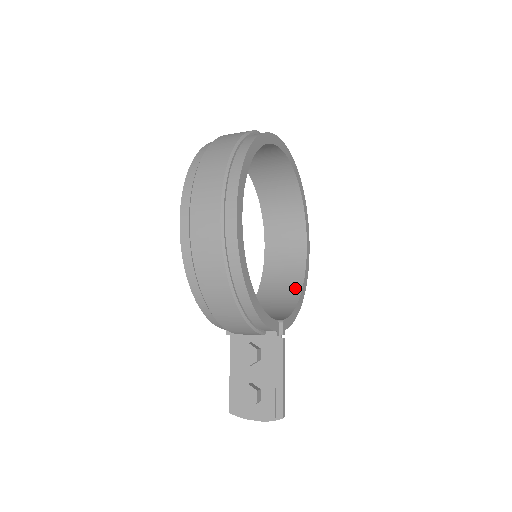
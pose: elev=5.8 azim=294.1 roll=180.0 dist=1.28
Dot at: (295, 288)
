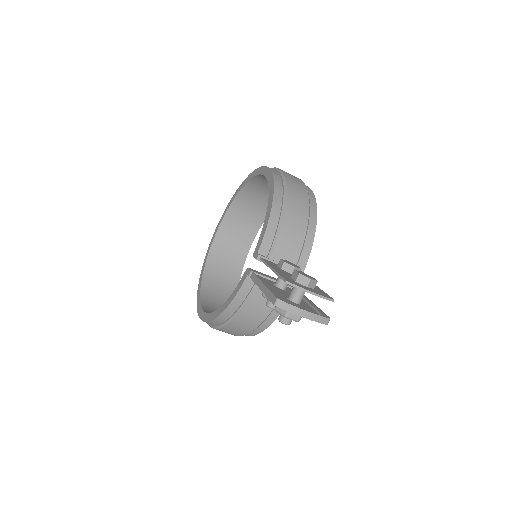
Dot at: occluded
